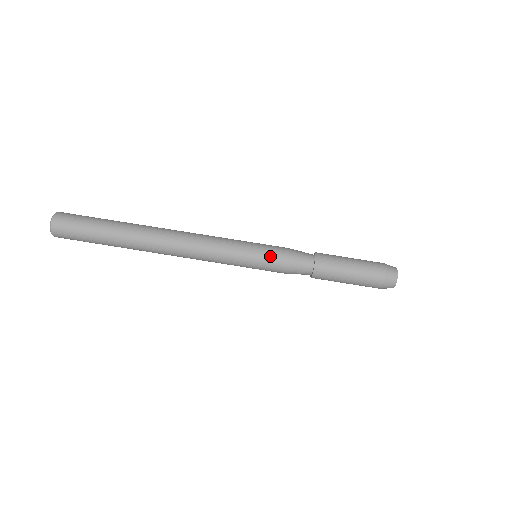
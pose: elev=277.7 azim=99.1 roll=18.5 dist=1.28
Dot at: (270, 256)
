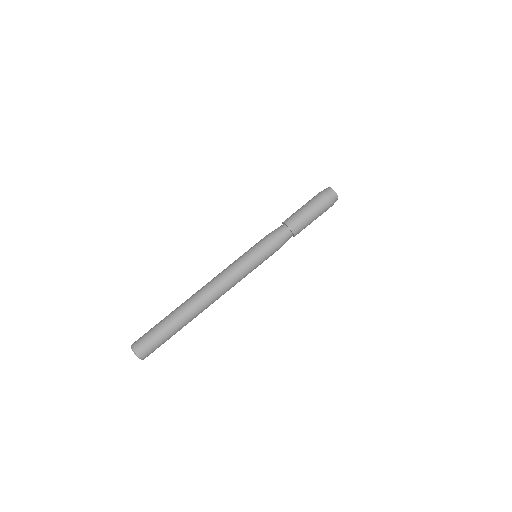
Dot at: (267, 253)
